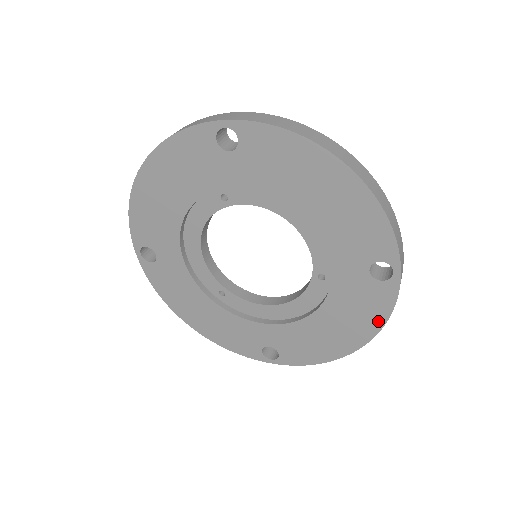
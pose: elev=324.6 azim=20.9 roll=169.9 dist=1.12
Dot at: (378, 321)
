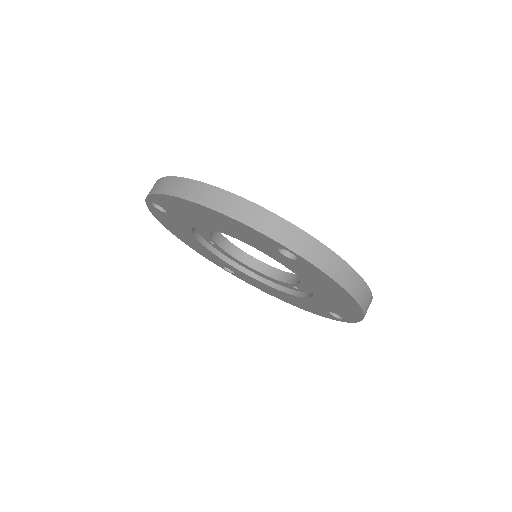
Dot at: (315, 313)
